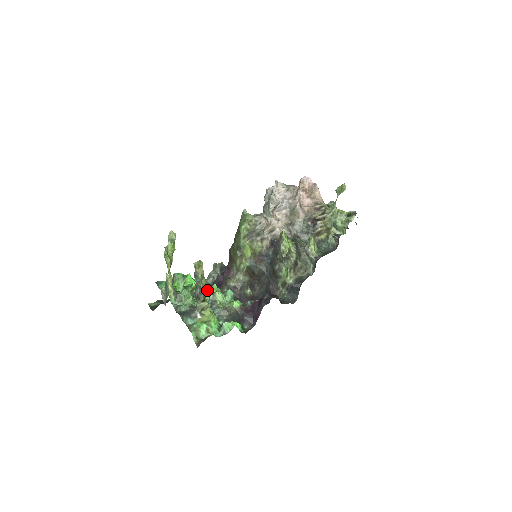
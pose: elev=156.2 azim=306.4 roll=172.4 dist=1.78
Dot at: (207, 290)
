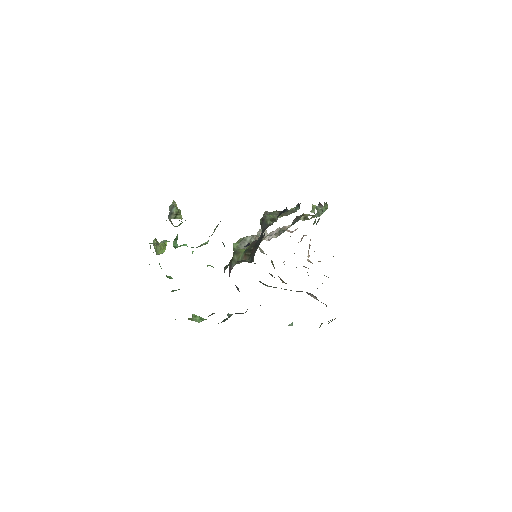
Dot at: occluded
